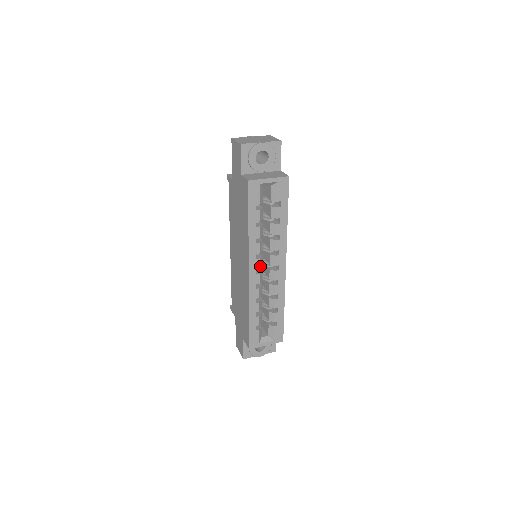
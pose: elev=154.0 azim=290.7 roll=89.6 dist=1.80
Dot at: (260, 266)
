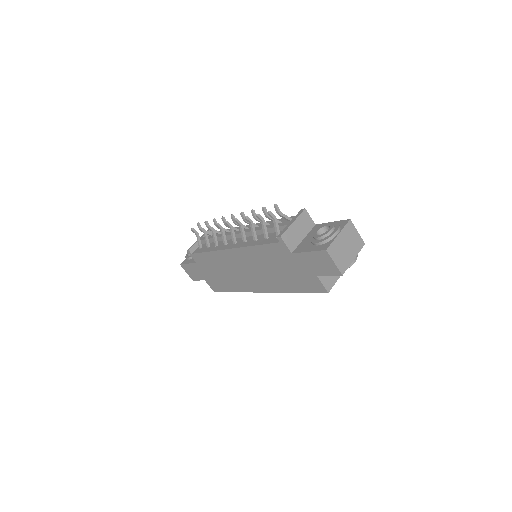
Dot at: occluded
